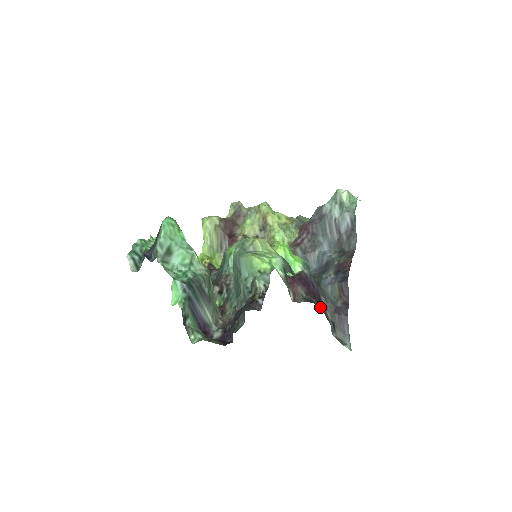
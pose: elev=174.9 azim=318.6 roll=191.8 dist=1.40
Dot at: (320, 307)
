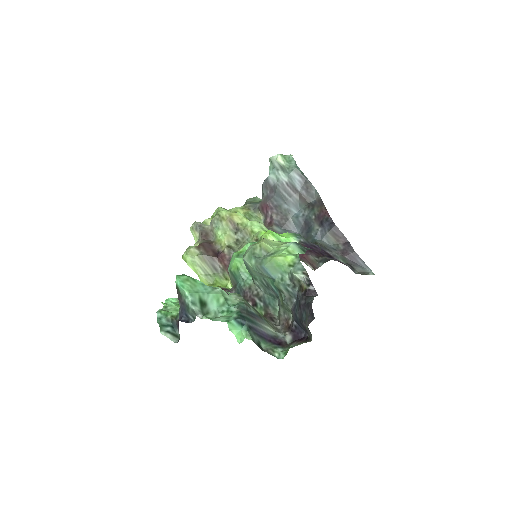
Dot at: (334, 259)
